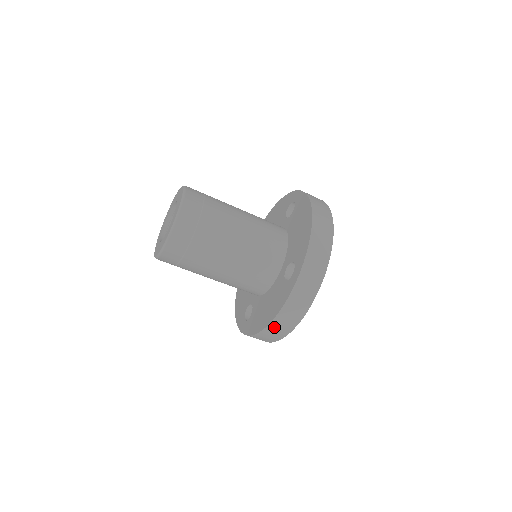
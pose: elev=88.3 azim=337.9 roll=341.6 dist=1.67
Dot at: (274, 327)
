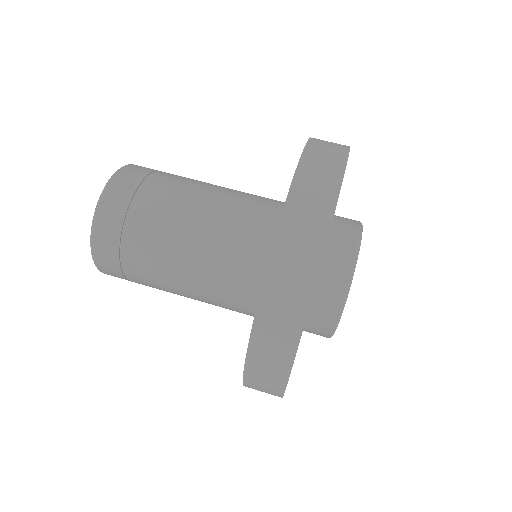
Dot at: occluded
